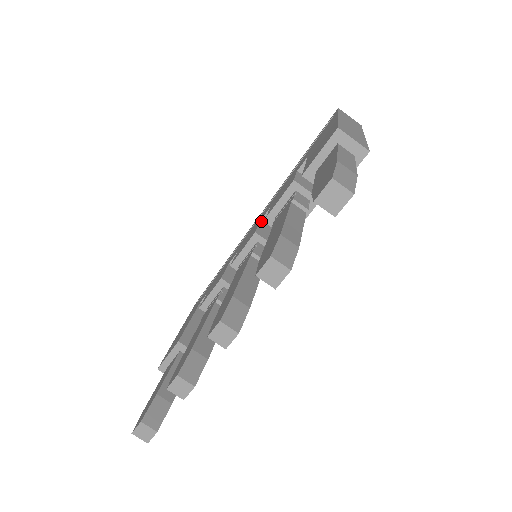
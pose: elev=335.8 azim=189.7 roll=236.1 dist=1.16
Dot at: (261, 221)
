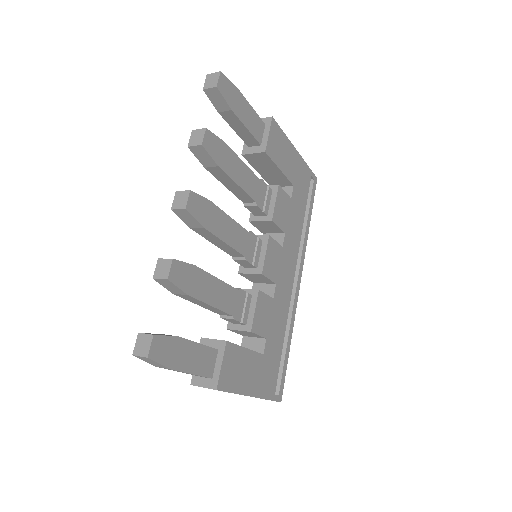
Dot at: occluded
